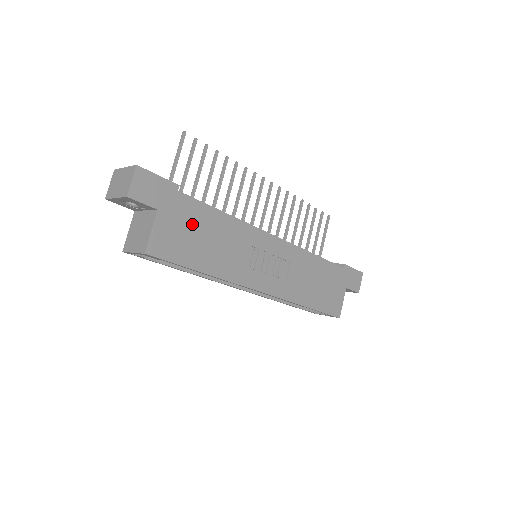
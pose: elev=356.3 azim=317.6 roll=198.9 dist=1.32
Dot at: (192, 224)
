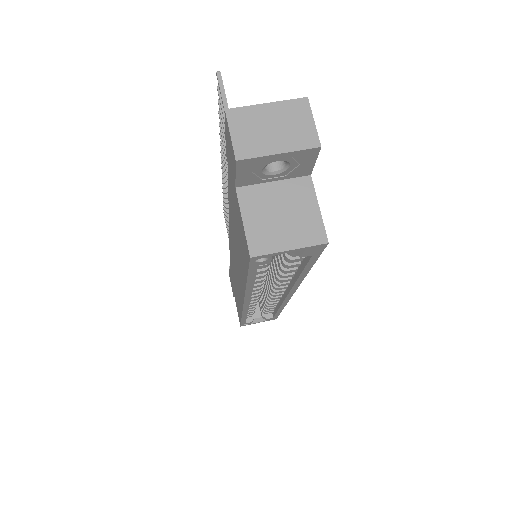
Dot at: occluded
